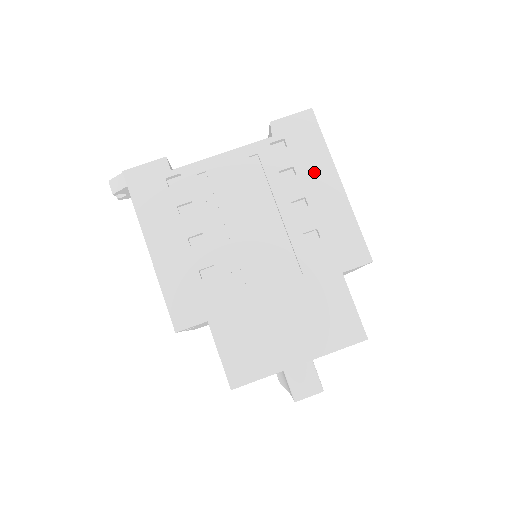
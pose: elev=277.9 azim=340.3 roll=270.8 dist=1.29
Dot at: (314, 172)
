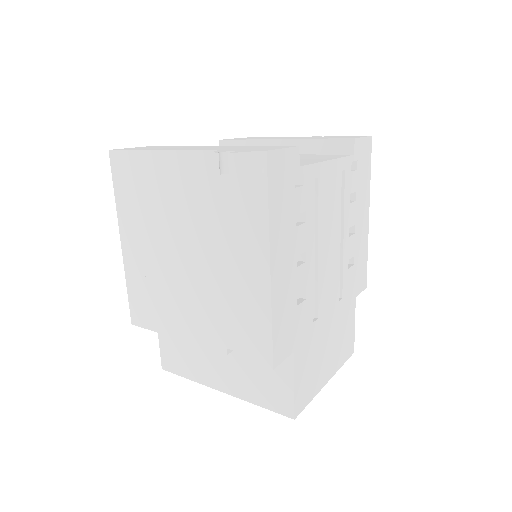
Dot at: (362, 201)
